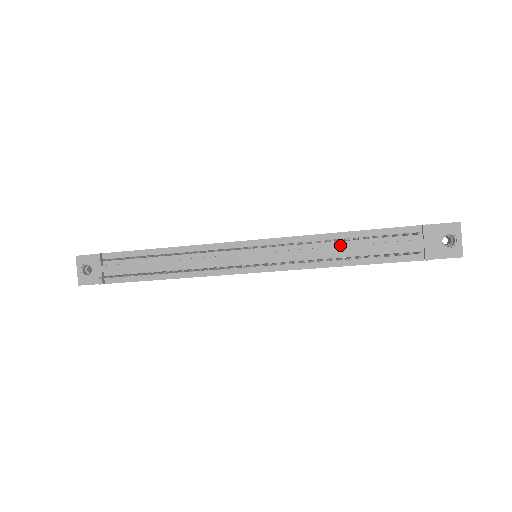
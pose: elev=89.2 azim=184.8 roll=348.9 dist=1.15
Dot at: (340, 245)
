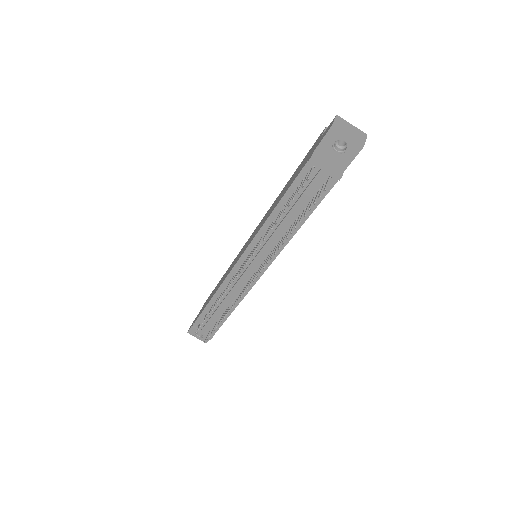
Dot at: (282, 219)
